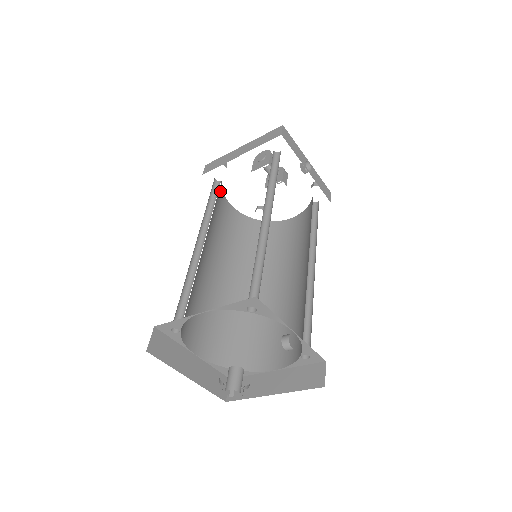
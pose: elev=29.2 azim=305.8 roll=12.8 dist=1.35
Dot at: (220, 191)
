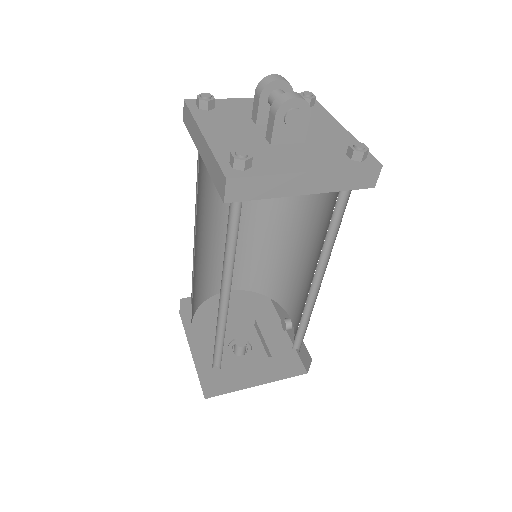
Dot at: occluded
